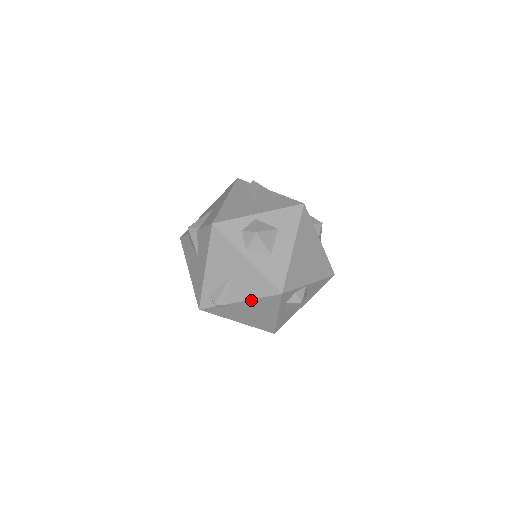
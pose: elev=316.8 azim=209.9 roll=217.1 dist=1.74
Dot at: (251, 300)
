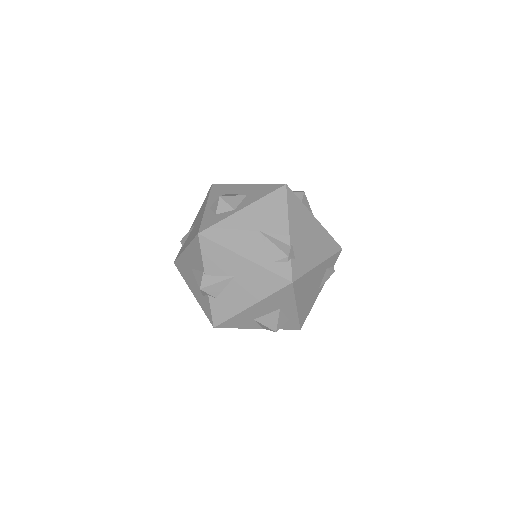
Dot at: (289, 218)
